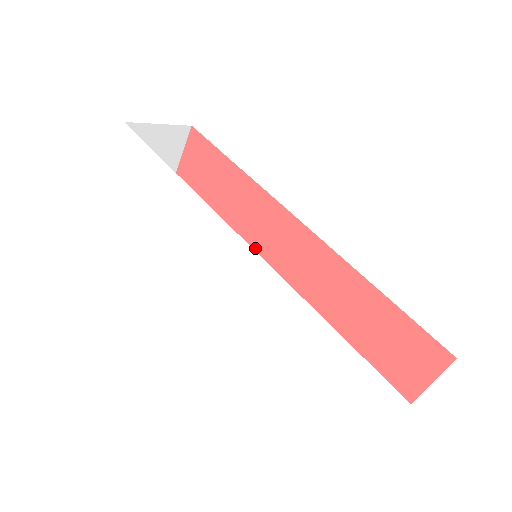
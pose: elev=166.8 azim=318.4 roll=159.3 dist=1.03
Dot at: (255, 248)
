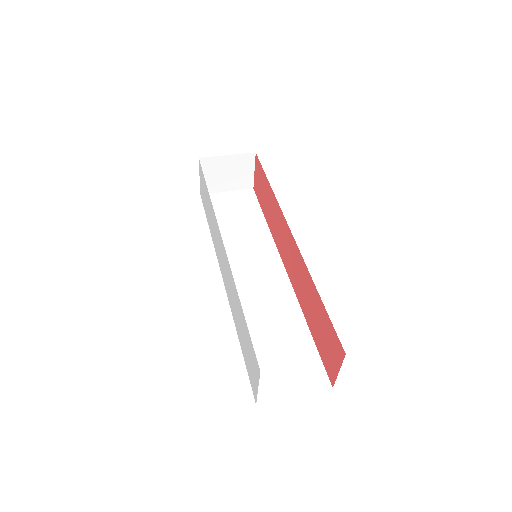
Dot at: (279, 248)
